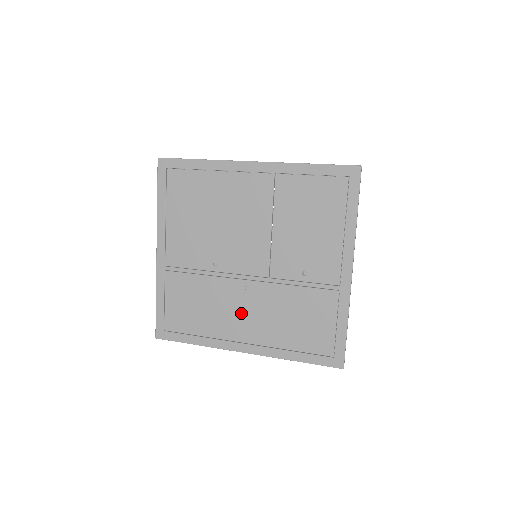
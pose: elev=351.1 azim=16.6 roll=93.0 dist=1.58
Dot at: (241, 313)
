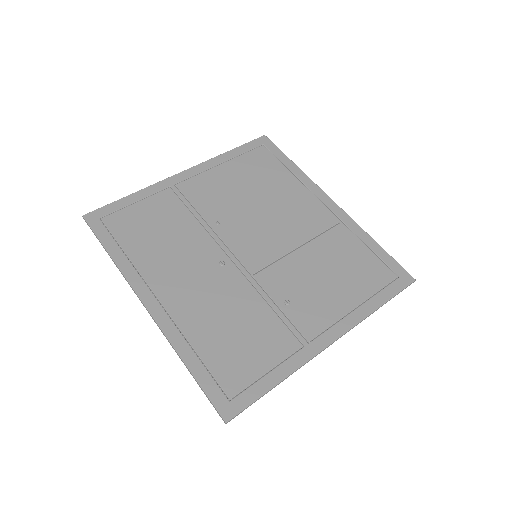
Dot at: (190, 275)
